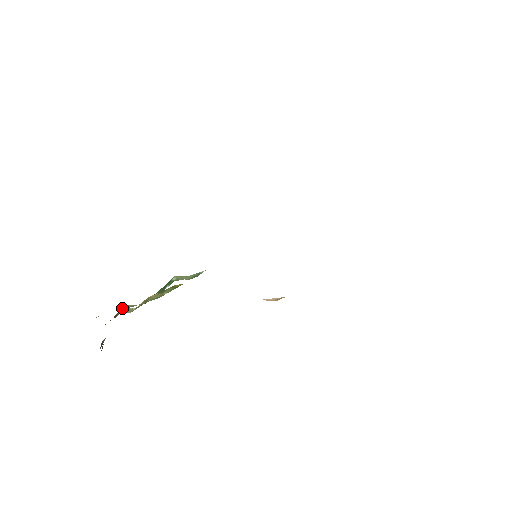
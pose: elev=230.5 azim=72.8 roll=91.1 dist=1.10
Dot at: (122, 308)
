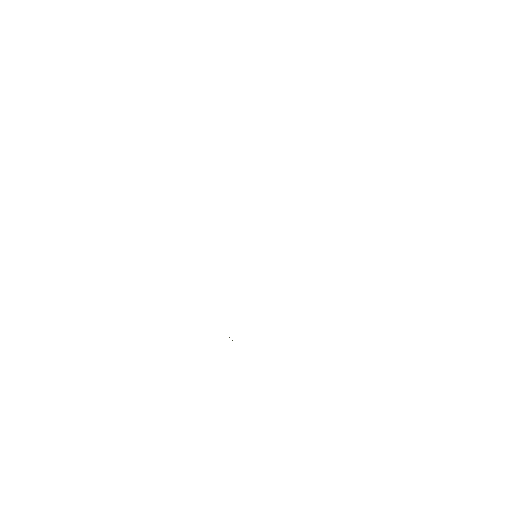
Dot at: occluded
